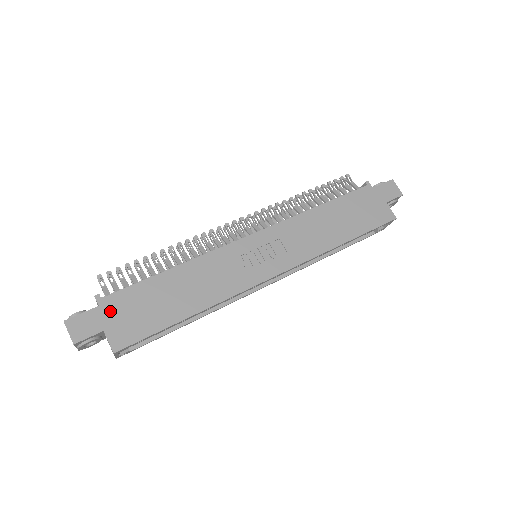
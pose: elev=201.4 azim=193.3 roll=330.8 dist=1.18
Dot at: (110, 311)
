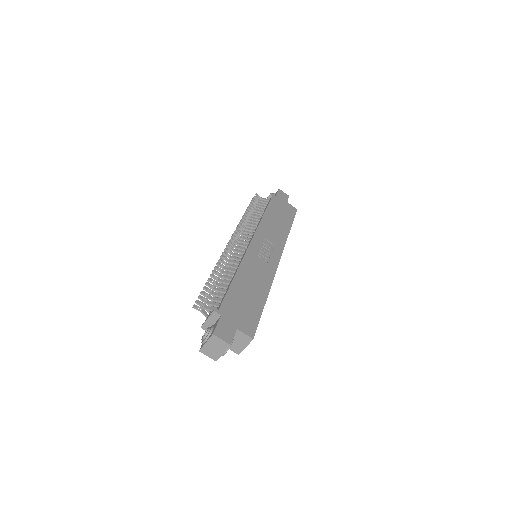
Dot at: (229, 316)
